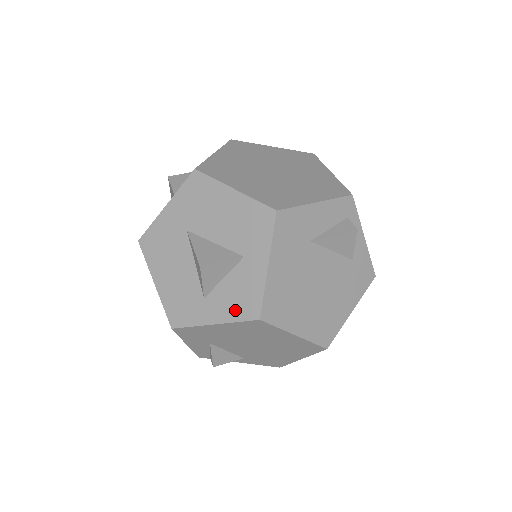
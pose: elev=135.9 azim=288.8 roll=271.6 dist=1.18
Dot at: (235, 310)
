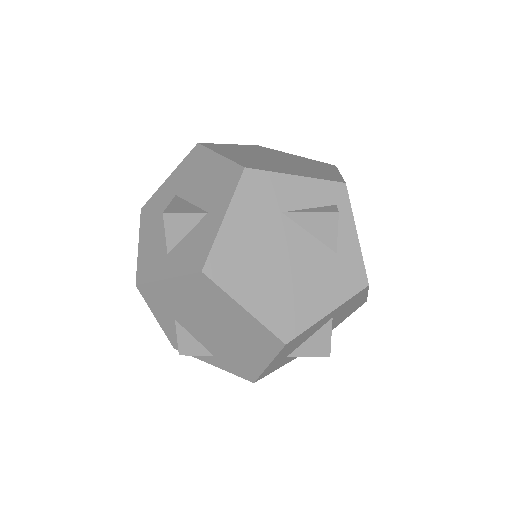
Dot at: (186, 263)
